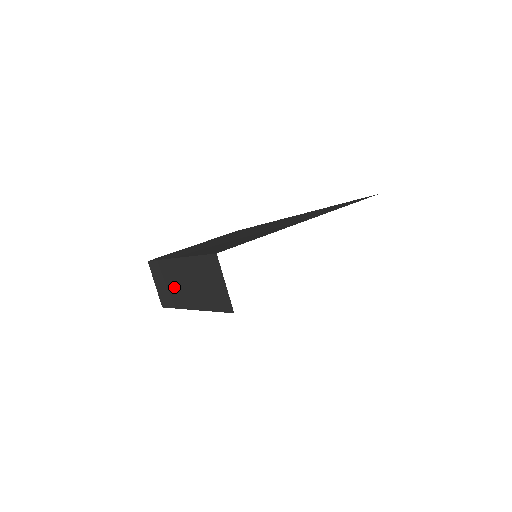
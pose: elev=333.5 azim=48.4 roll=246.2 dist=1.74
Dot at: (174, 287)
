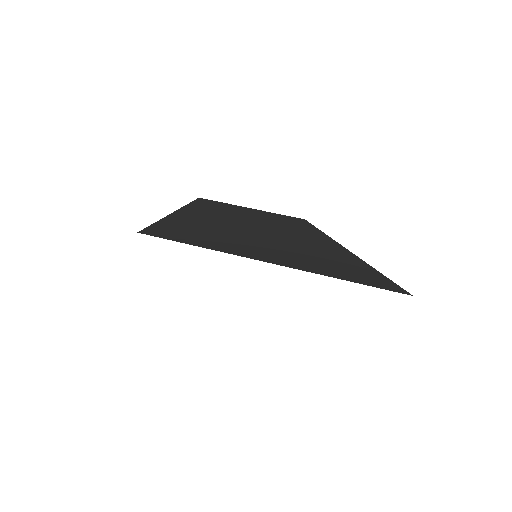
Dot at: occluded
